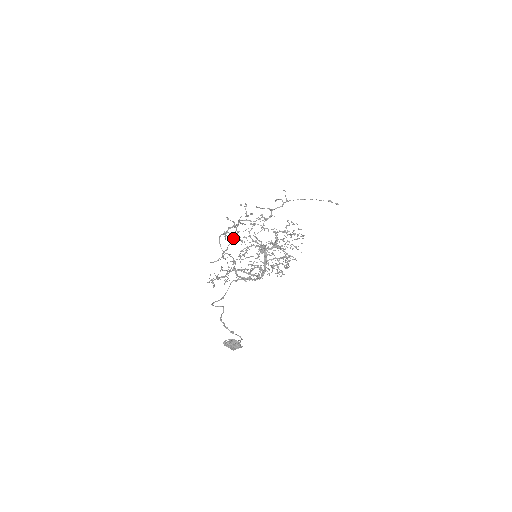
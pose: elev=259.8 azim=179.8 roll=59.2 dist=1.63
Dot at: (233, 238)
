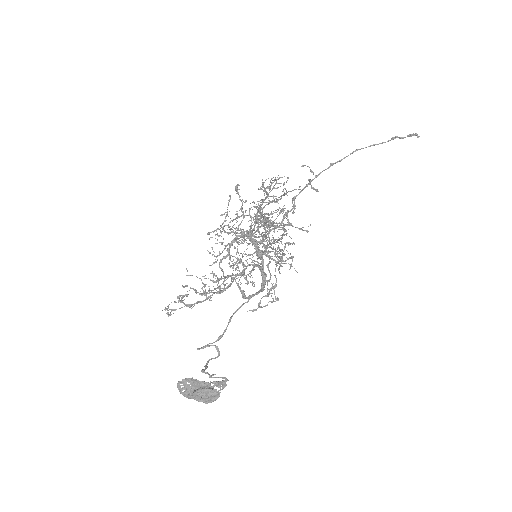
Dot at: (276, 266)
